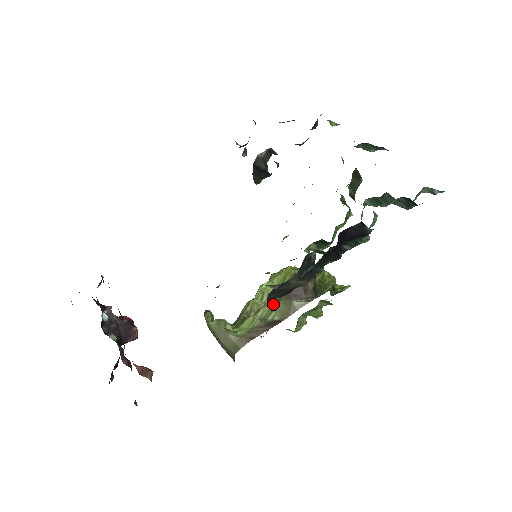
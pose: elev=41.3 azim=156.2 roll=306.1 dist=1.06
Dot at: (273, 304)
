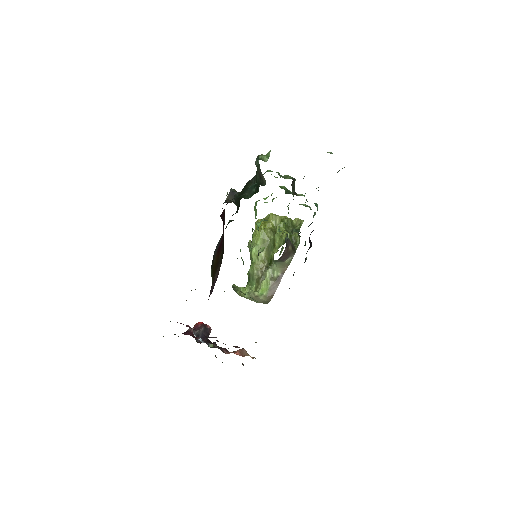
Dot at: (266, 258)
